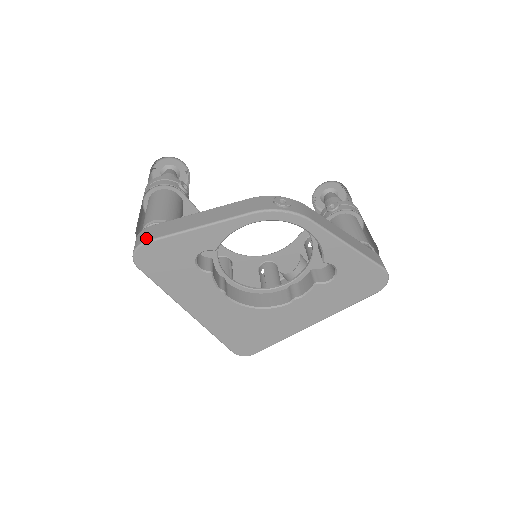
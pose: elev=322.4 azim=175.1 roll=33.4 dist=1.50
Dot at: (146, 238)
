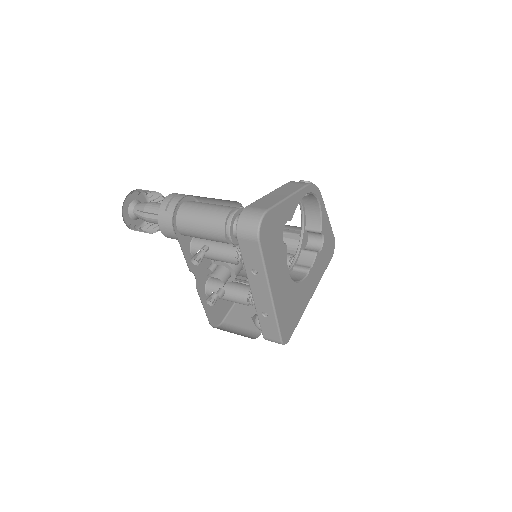
Dot at: (263, 209)
